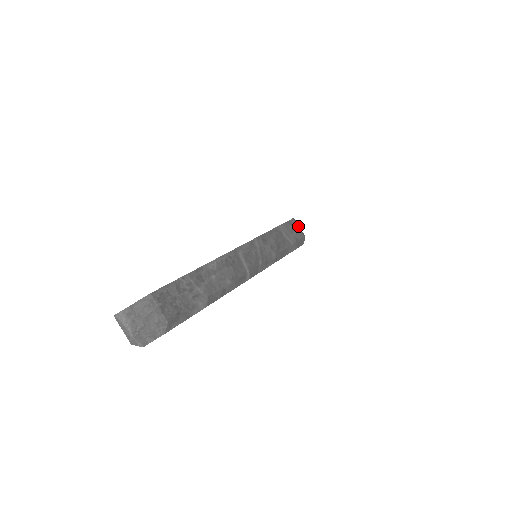
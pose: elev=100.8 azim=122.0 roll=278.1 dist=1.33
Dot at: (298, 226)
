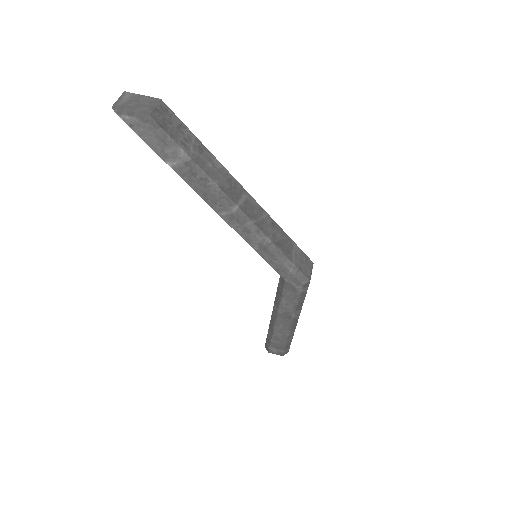
Dot at: (311, 270)
